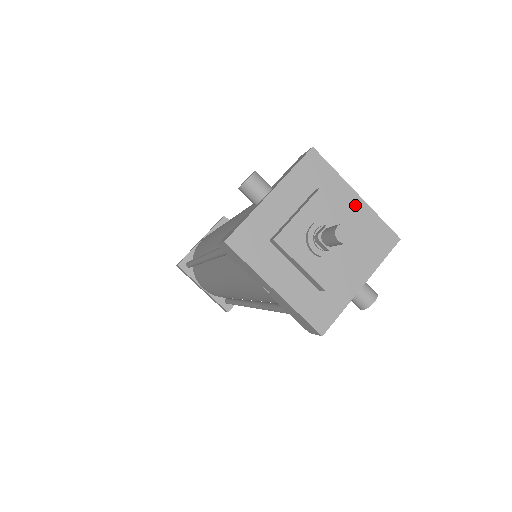
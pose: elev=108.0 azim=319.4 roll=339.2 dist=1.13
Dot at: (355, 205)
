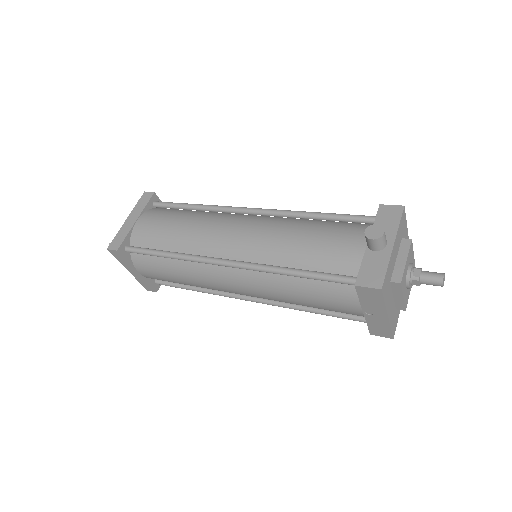
Dot at: occluded
